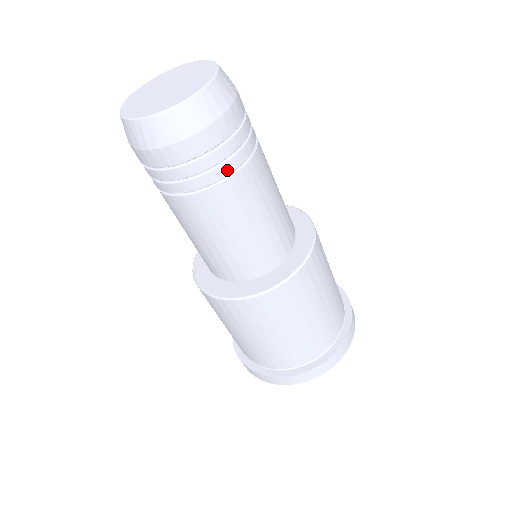
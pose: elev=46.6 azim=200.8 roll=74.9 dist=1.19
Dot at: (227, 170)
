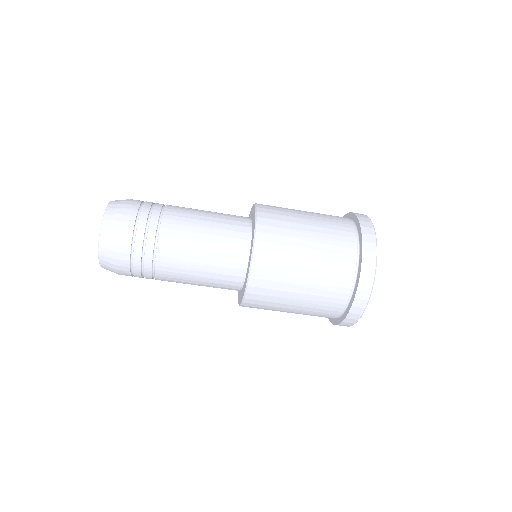
Dot at: (149, 263)
